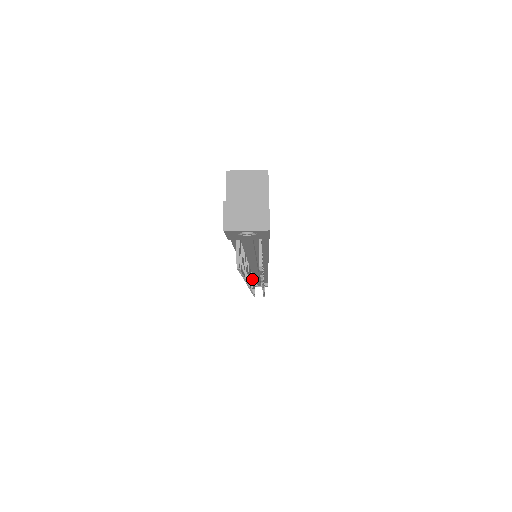
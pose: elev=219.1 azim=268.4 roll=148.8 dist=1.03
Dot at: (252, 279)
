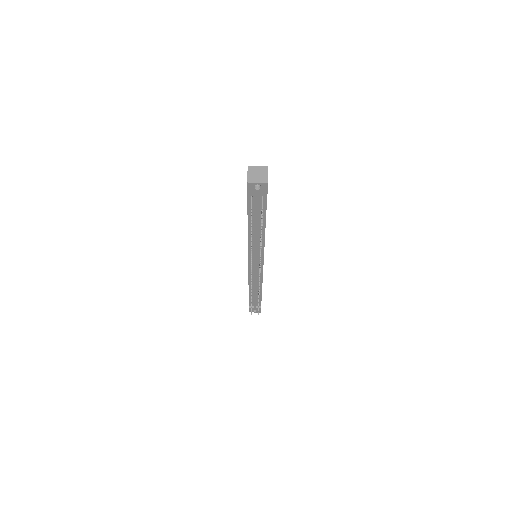
Dot at: occluded
